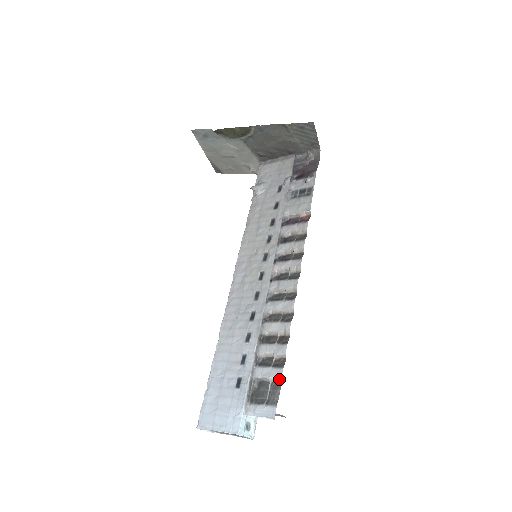
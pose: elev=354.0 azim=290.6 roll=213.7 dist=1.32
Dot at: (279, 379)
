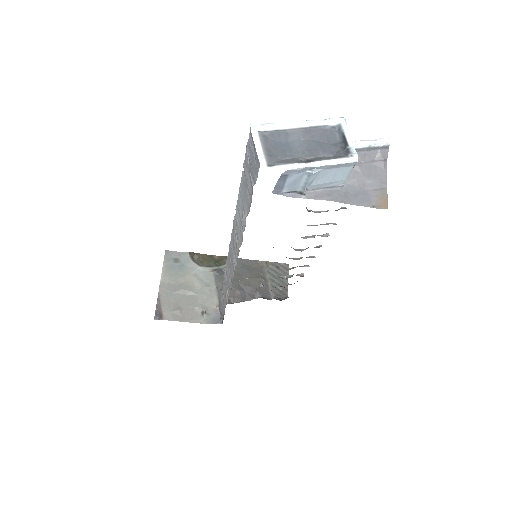
Dot at: occluded
